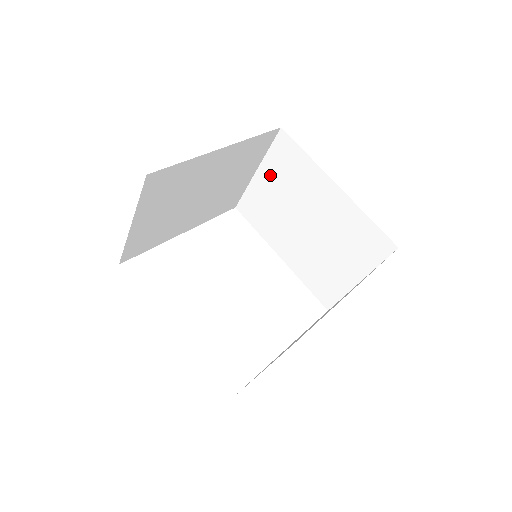
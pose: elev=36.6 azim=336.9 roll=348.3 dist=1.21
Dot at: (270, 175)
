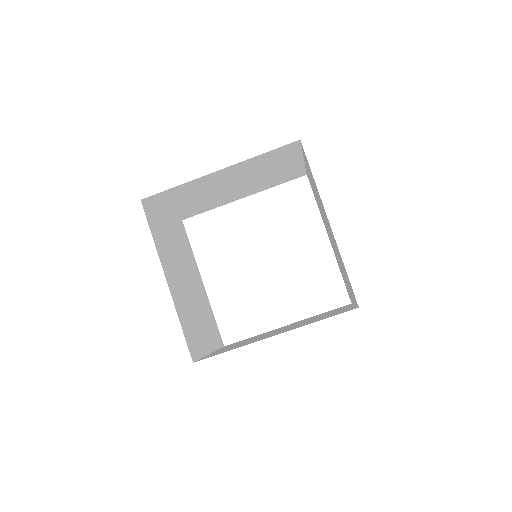
Dot at: (308, 171)
